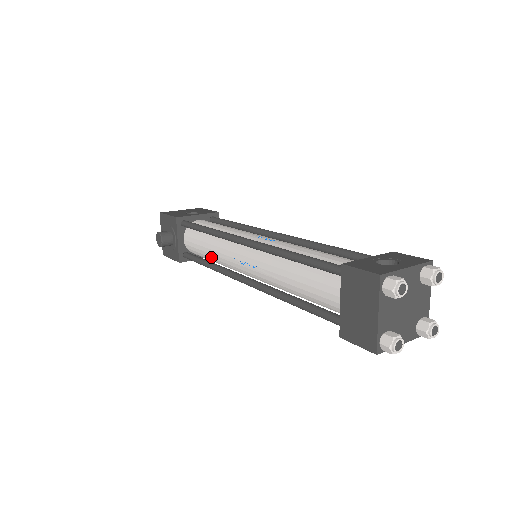
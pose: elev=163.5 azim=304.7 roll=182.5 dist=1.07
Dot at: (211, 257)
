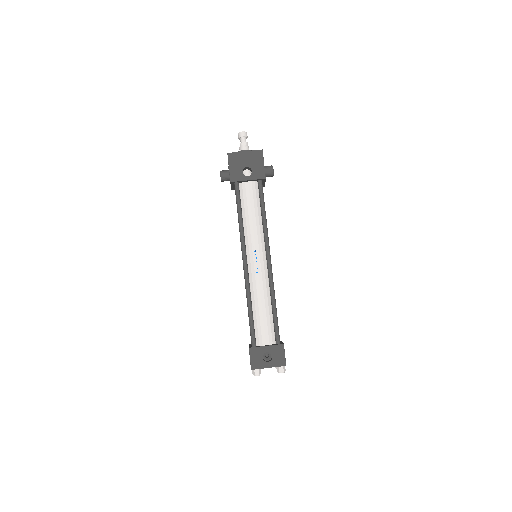
Dot at: occluded
